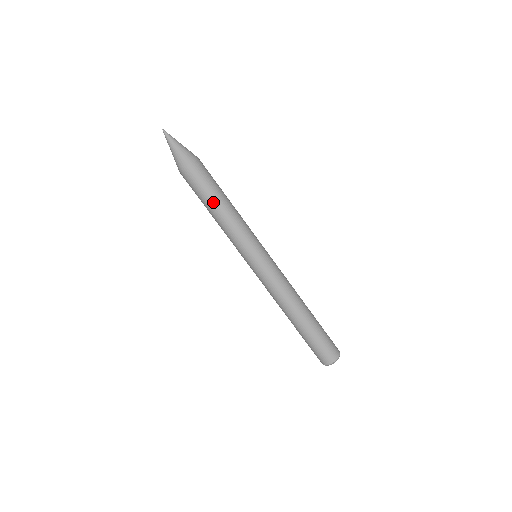
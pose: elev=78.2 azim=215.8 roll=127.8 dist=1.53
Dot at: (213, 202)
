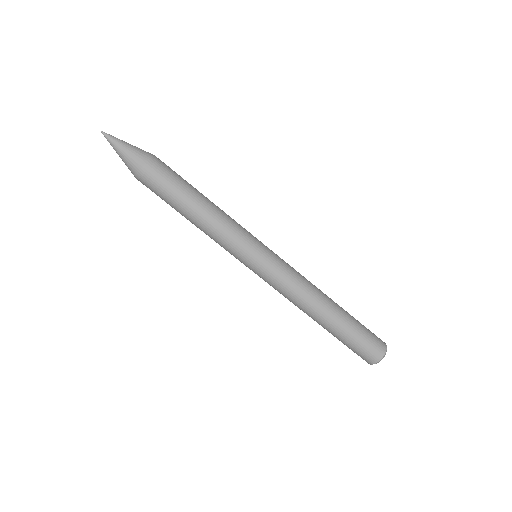
Dot at: (186, 205)
